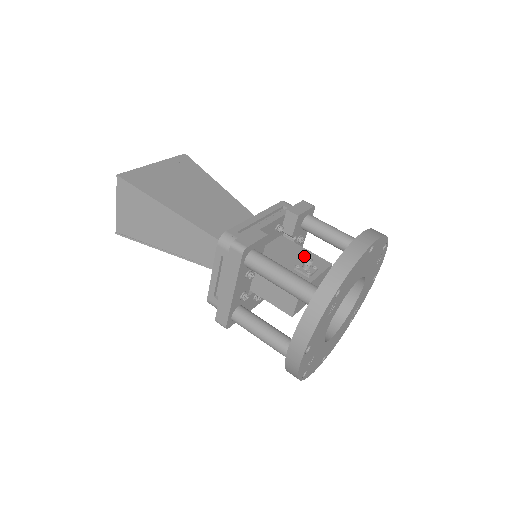
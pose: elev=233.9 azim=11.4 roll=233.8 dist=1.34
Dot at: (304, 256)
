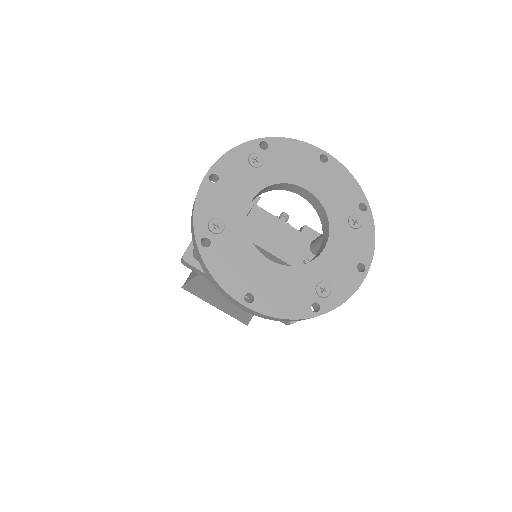
Dot at: occluded
